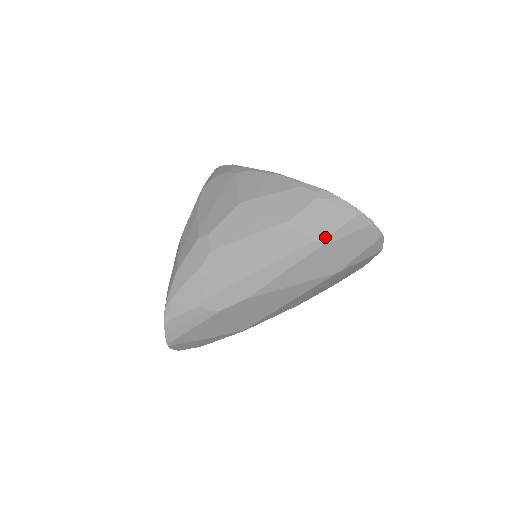
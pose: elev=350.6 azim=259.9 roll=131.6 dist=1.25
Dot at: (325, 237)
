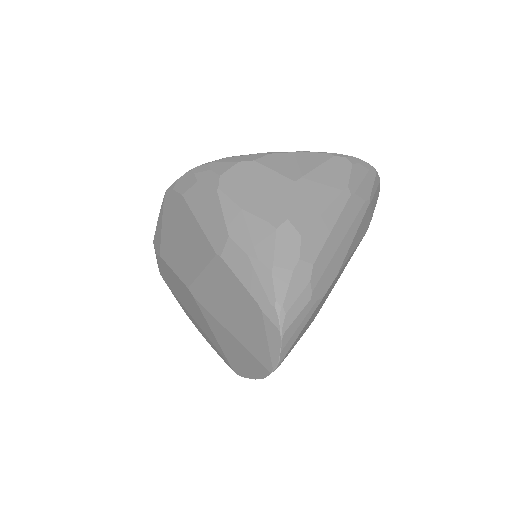
Dot at: (369, 196)
